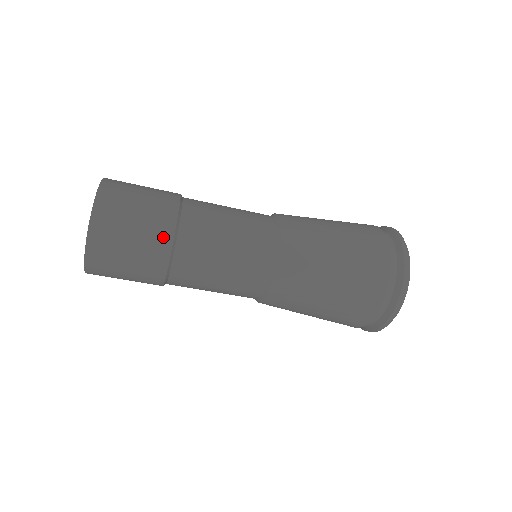
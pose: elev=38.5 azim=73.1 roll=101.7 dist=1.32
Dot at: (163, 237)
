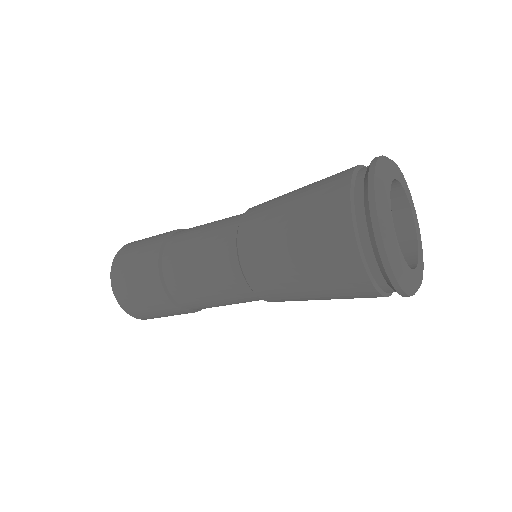
Dot at: (152, 261)
